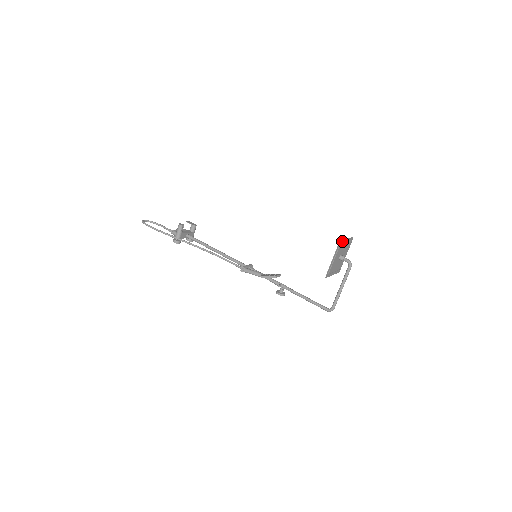
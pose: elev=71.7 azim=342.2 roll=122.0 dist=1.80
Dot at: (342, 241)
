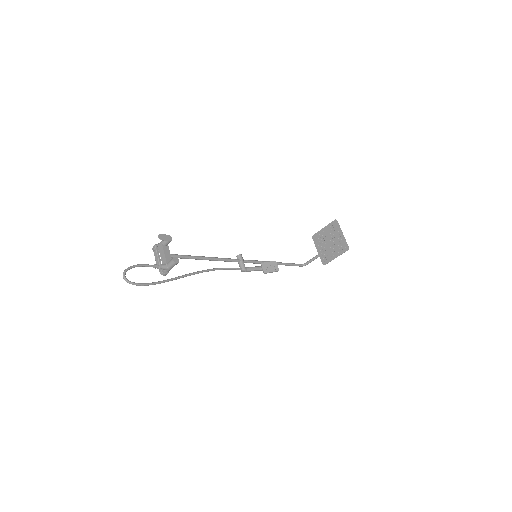
Dot at: (345, 243)
